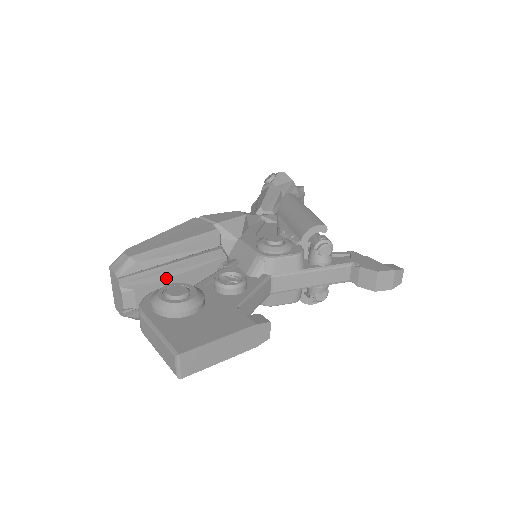
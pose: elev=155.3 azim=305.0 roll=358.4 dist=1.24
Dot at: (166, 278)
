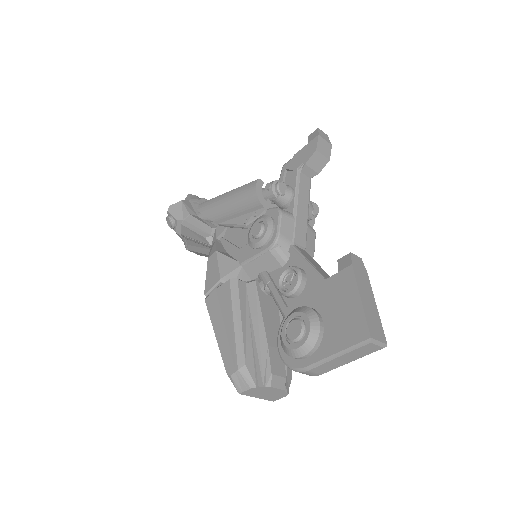
Dot at: (266, 342)
